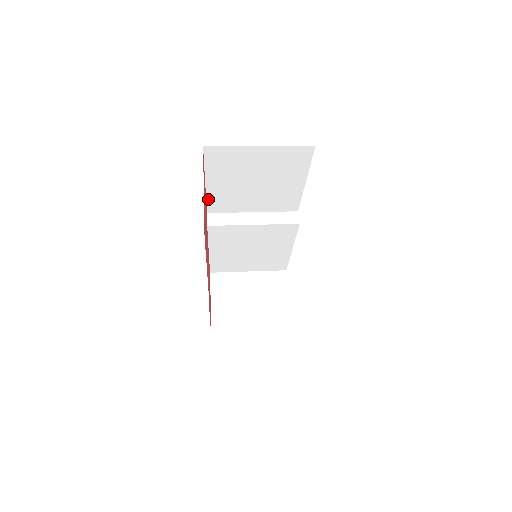
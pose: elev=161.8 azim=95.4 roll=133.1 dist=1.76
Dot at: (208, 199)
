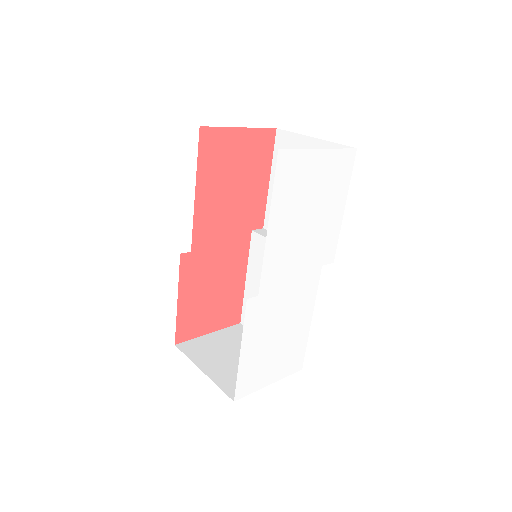
Dot at: (268, 206)
